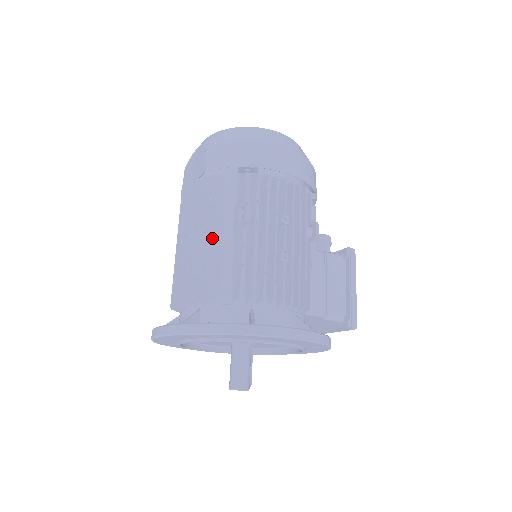
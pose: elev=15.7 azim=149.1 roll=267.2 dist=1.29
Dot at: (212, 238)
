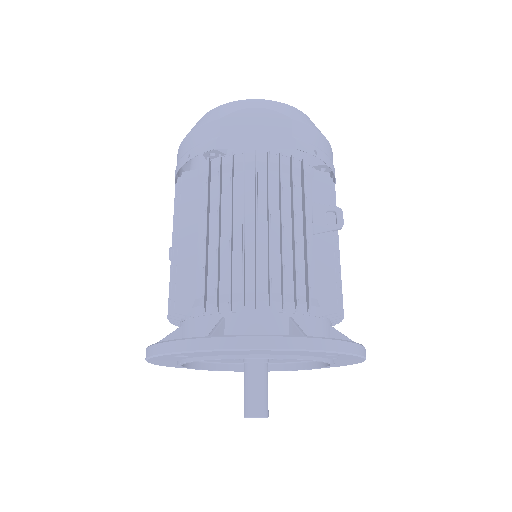
Dot at: (307, 234)
